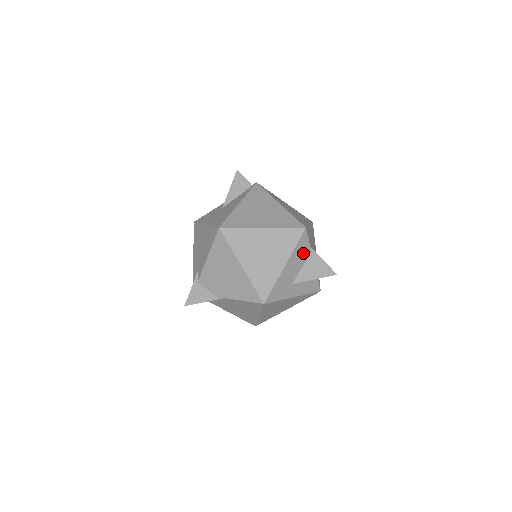
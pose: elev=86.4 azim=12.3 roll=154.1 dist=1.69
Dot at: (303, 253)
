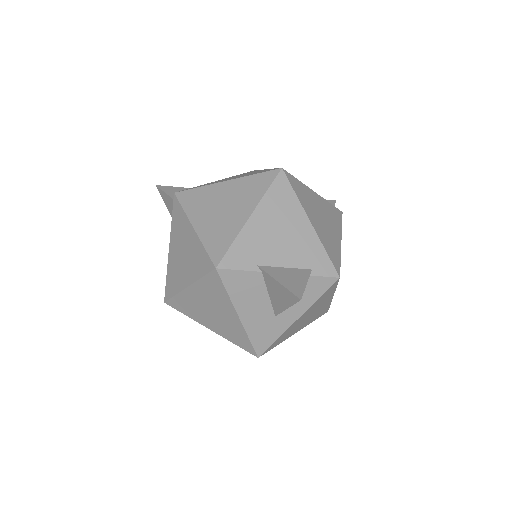
Dot at: (250, 285)
